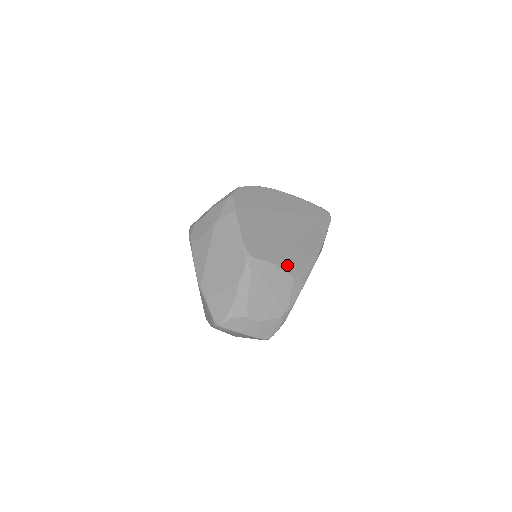
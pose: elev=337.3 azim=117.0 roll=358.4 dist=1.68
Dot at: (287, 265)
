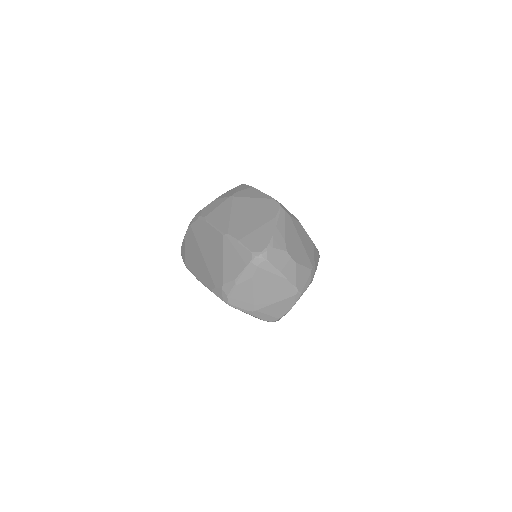
Dot at: occluded
